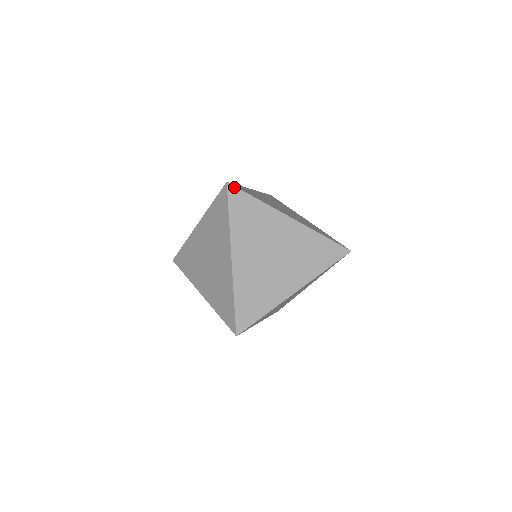
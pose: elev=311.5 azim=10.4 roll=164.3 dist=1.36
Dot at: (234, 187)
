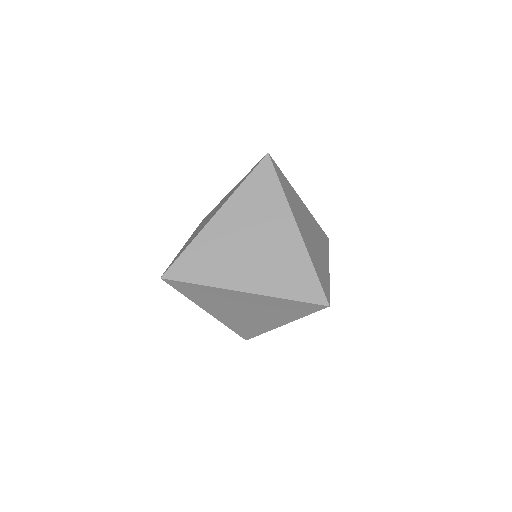
Dot at: (270, 161)
